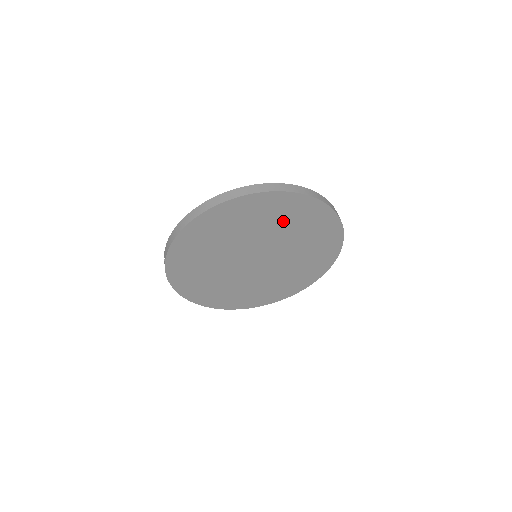
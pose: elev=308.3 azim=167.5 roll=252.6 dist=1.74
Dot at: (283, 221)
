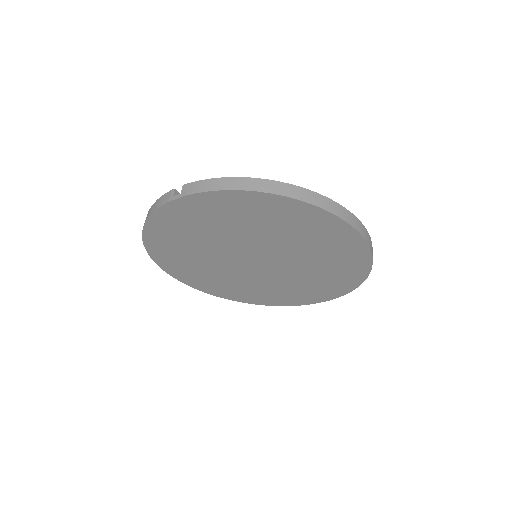
Dot at: (324, 256)
